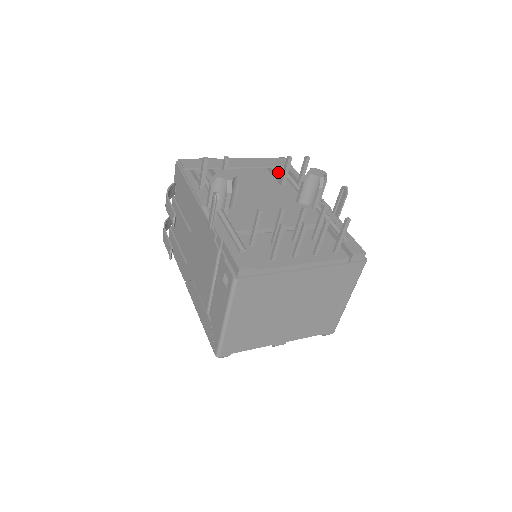
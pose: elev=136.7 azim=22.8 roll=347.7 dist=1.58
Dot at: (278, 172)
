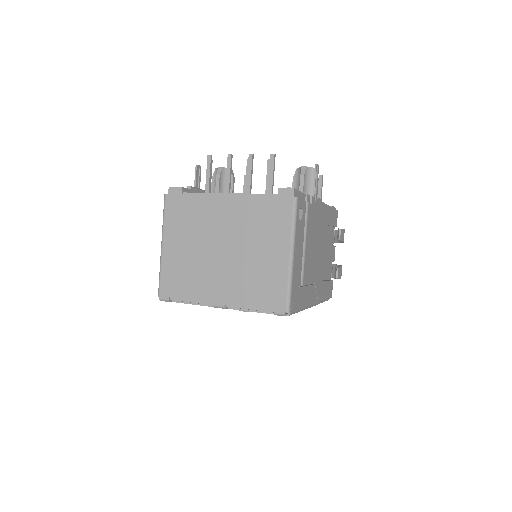
Dot at: occluded
